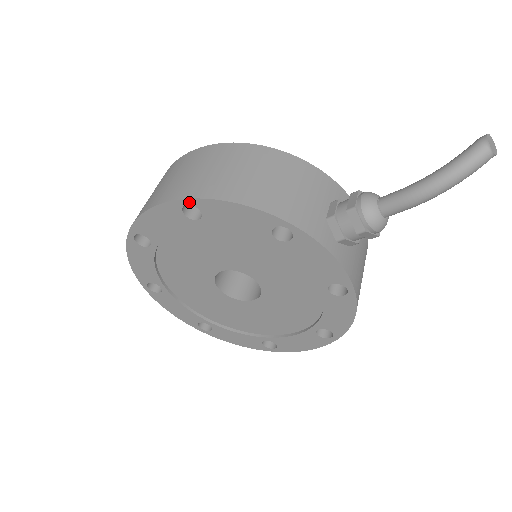
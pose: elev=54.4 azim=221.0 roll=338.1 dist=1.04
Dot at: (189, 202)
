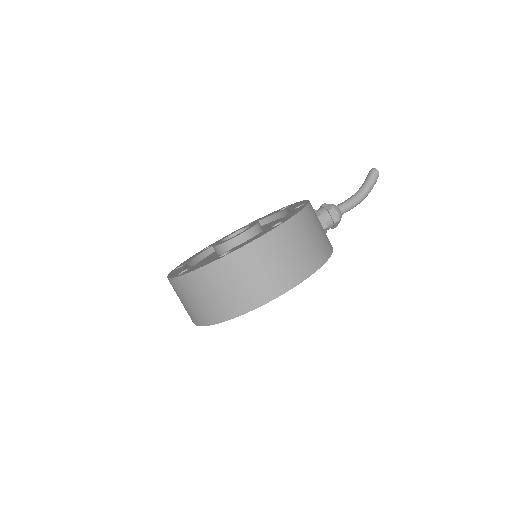
Dot at: (311, 274)
